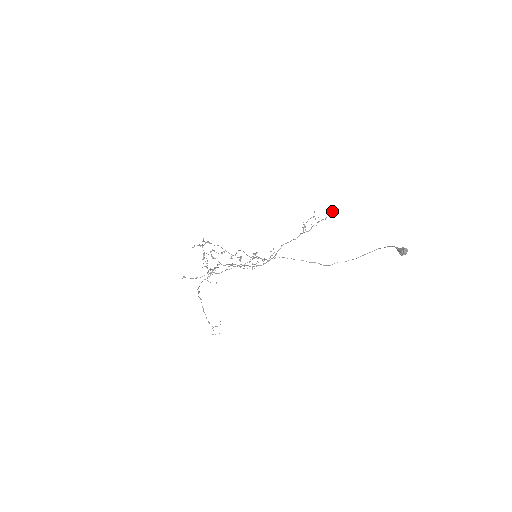
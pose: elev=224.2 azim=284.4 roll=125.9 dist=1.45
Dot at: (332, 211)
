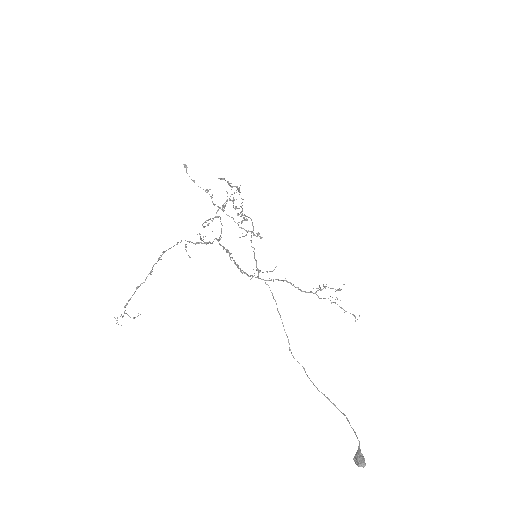
Dot at: occluded
